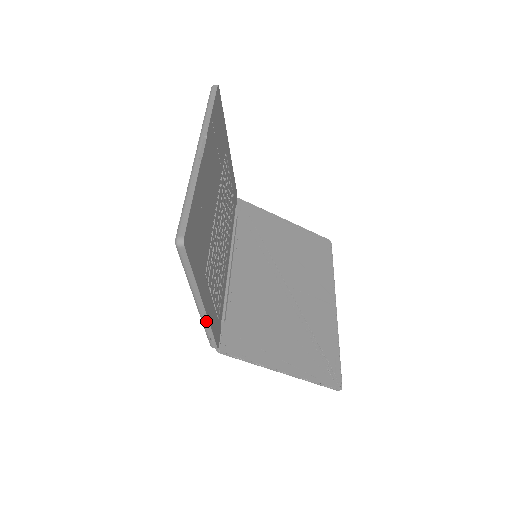
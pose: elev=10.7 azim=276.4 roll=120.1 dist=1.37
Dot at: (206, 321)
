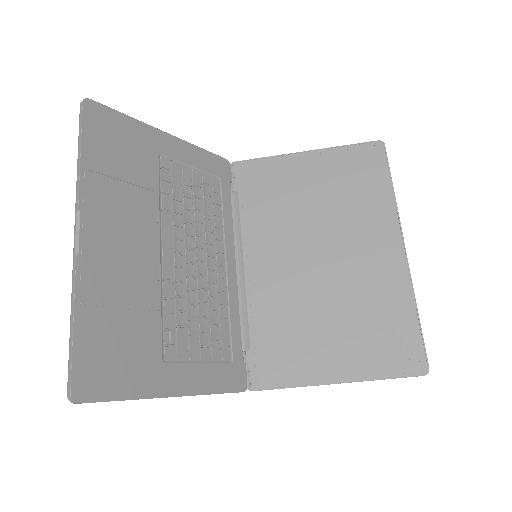
Dot at: (200, 393)
